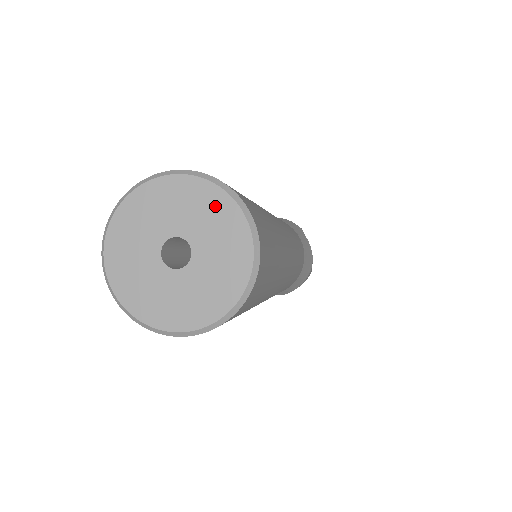
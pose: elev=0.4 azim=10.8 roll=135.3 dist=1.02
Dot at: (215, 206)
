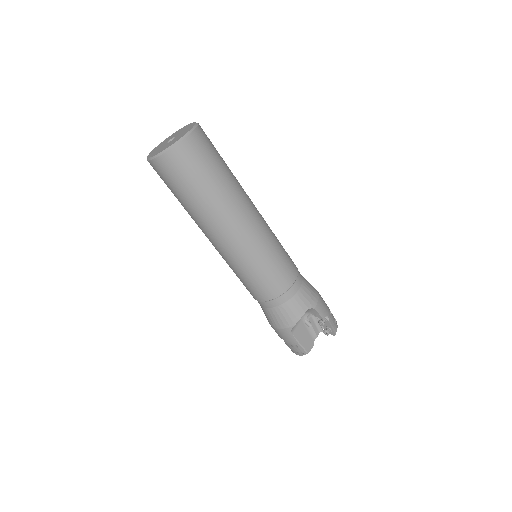
Dot at: (177, 132)
